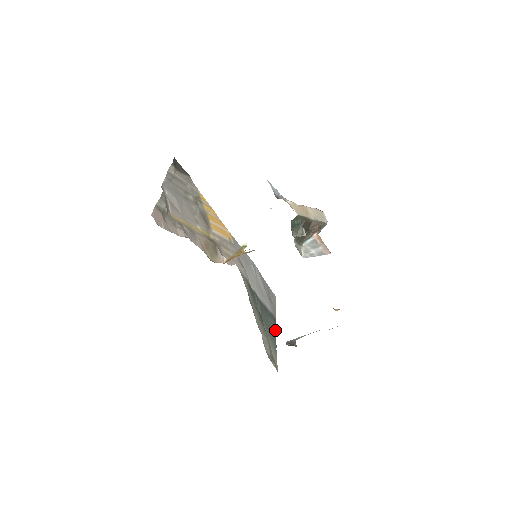
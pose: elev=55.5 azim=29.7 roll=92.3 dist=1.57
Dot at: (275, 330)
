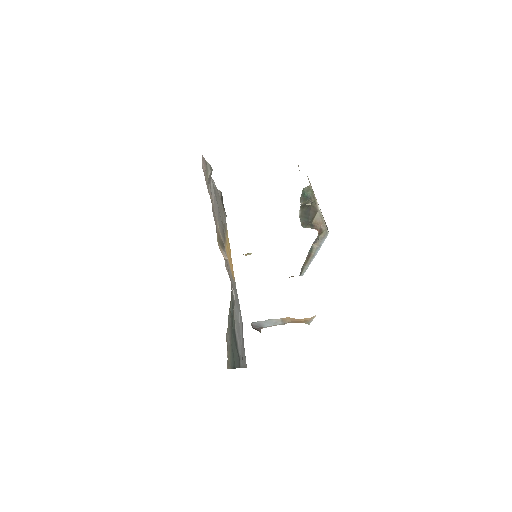
Dot at: (237, 364)
